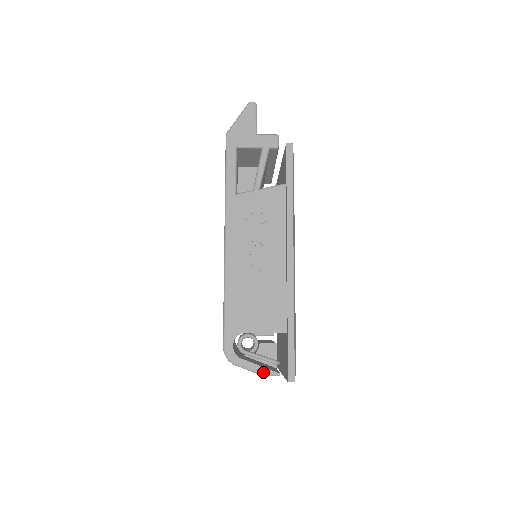
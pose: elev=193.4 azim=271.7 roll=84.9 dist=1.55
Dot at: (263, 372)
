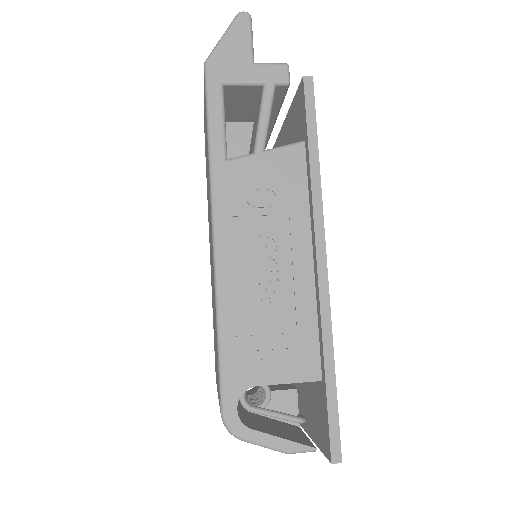
Dot at: (288, 448)
